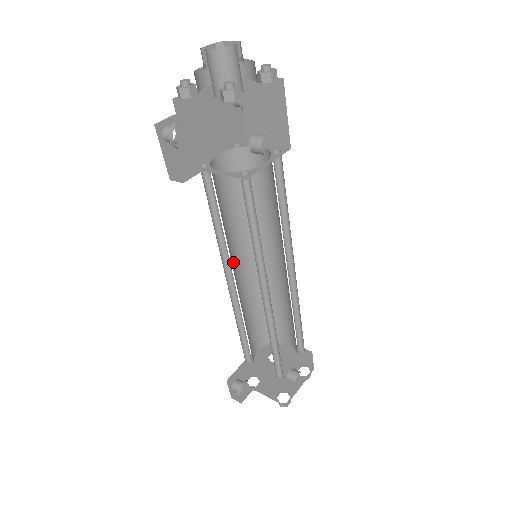
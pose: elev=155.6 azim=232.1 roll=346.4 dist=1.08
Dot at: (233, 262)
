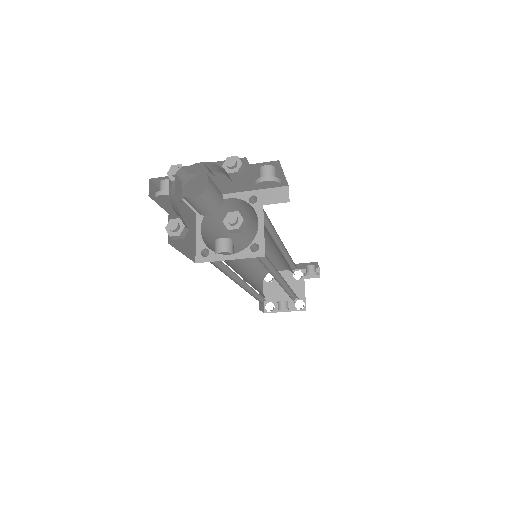
Dot at: (247, 240)
